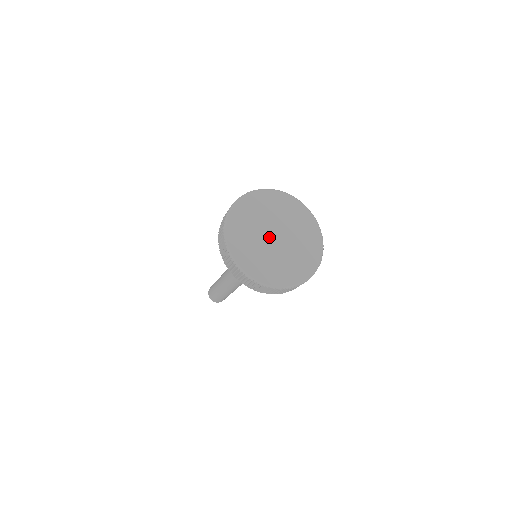
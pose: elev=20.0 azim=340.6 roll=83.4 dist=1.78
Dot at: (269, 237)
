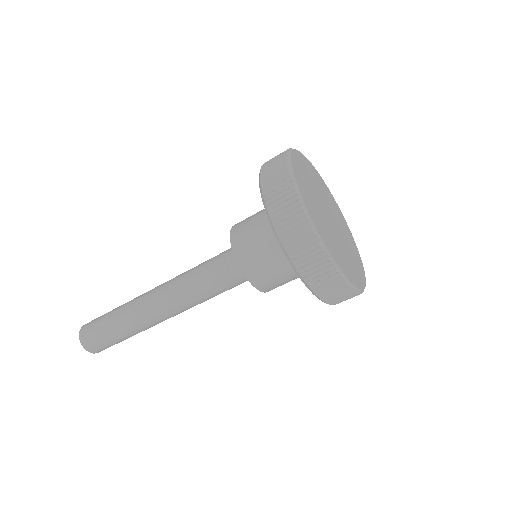
Dot at: (326, 208)
